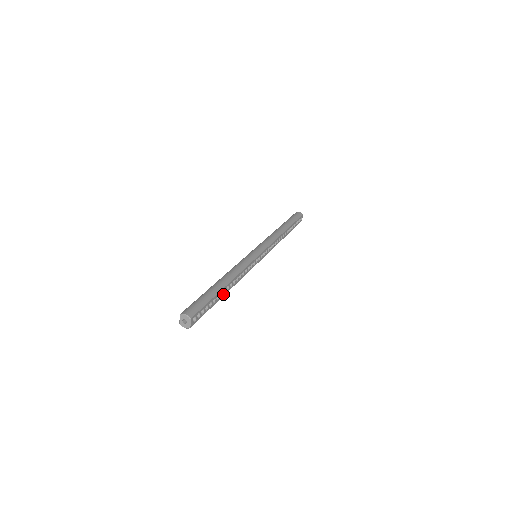
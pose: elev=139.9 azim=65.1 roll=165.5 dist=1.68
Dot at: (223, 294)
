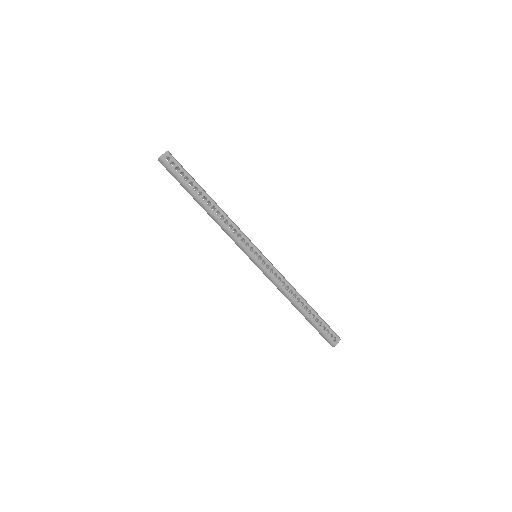
Dot at: (202, 199)
